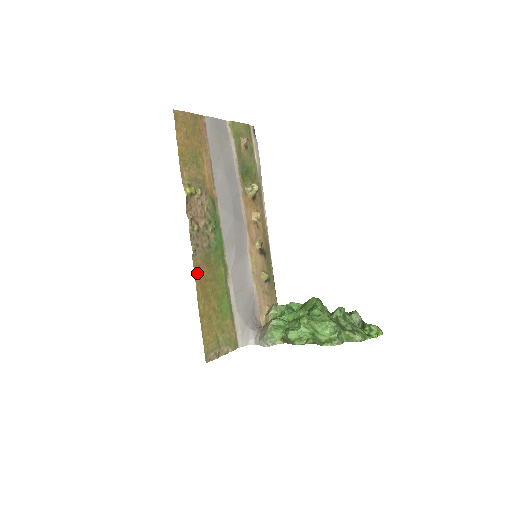
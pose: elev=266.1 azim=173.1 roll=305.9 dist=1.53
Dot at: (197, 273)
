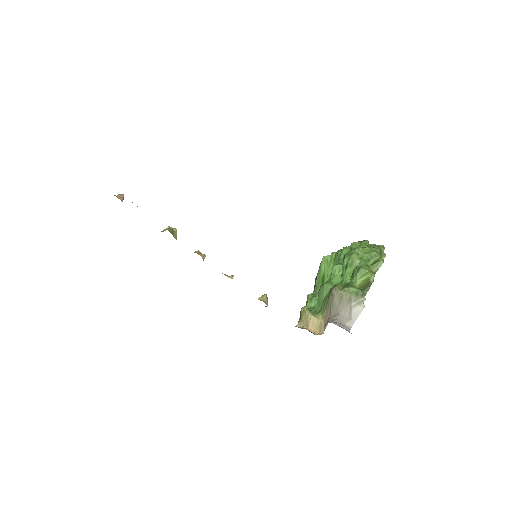
Dot at: occluded
